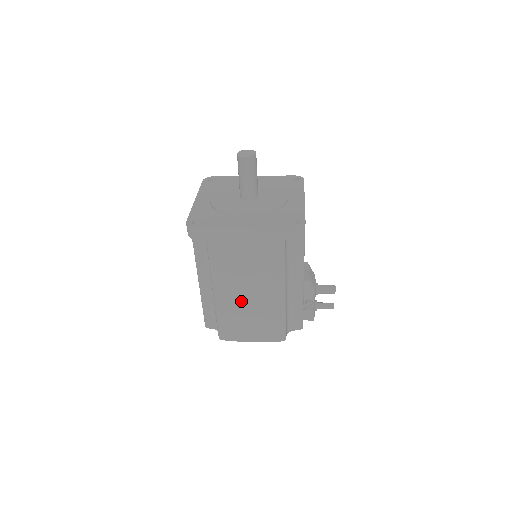
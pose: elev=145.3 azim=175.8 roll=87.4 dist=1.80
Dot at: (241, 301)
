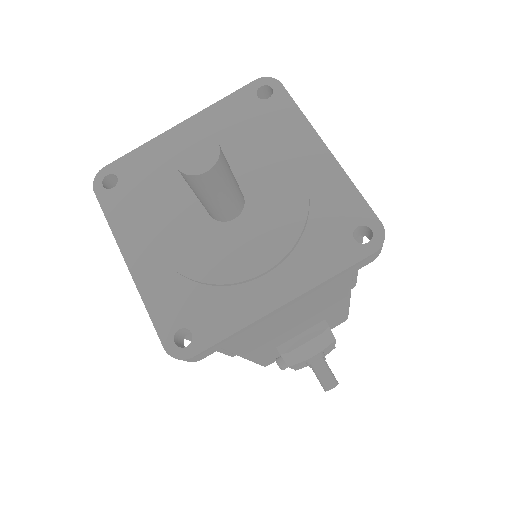
Dot at: occluded
